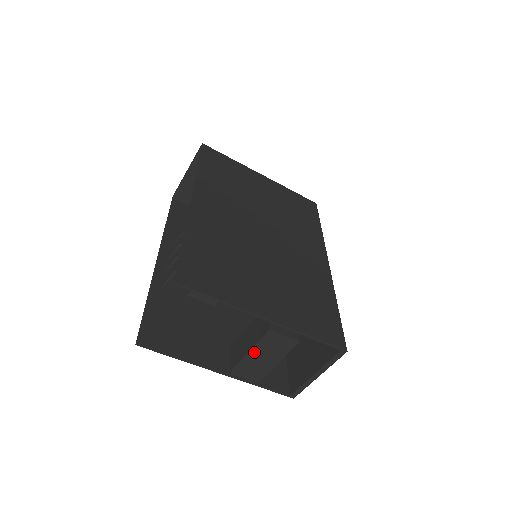
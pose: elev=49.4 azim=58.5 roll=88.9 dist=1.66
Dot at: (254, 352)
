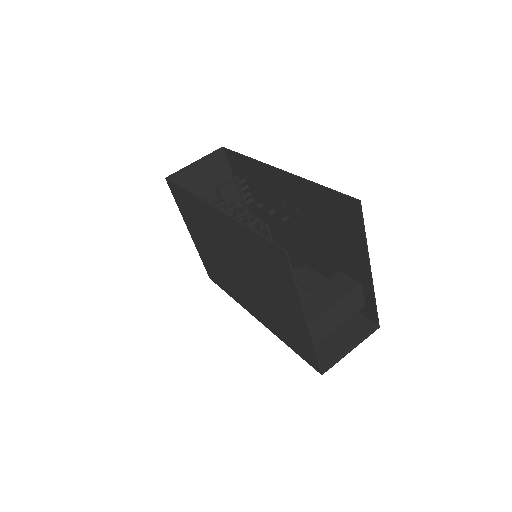
Dot at: (338, 305)
